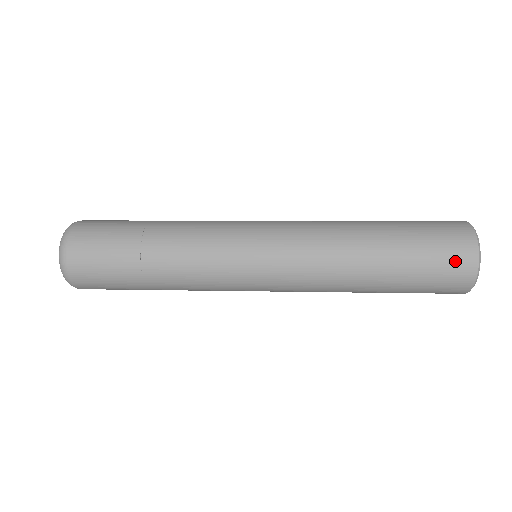
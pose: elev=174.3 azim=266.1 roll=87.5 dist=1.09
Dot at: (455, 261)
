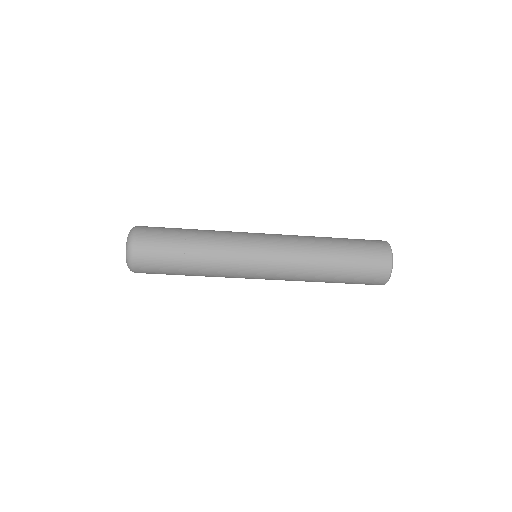
Dot at: (379, 262)
